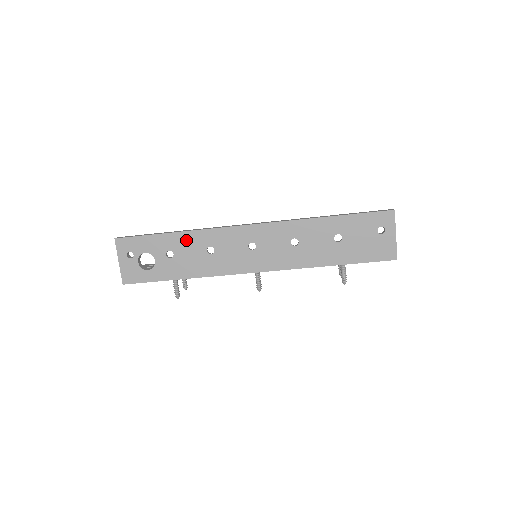
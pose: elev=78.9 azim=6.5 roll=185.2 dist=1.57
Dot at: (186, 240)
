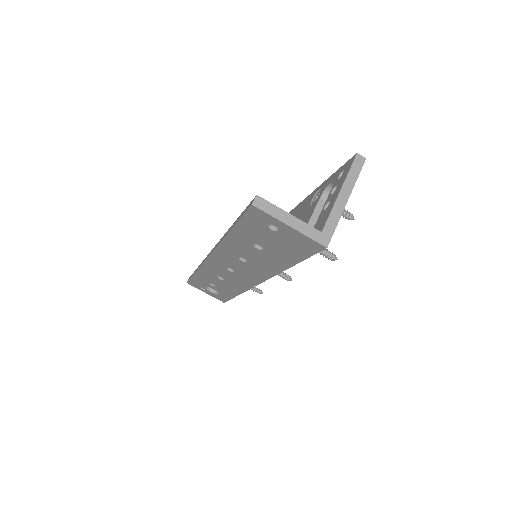
Dot at: (204, 276)
